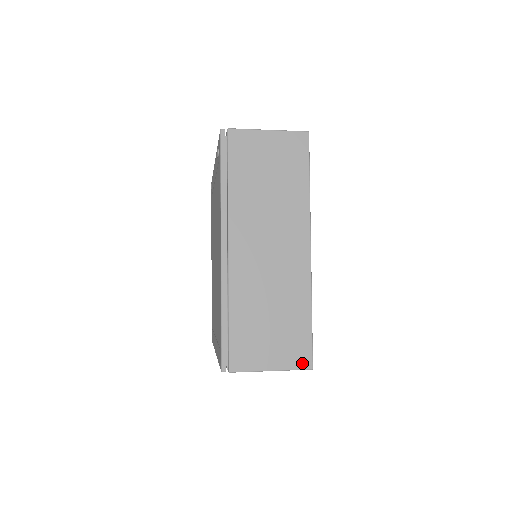
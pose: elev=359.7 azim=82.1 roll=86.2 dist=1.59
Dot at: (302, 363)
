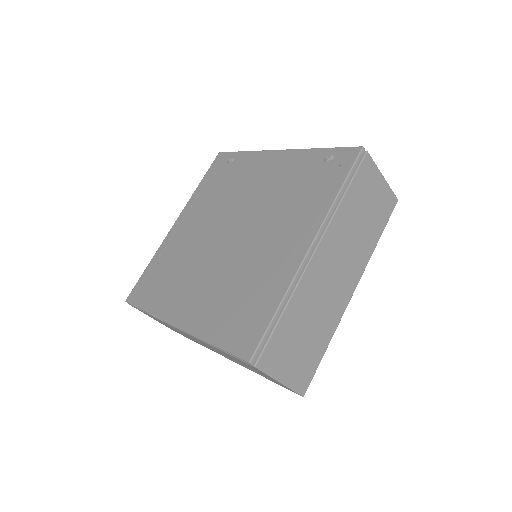
Dot at: (301, 387)
